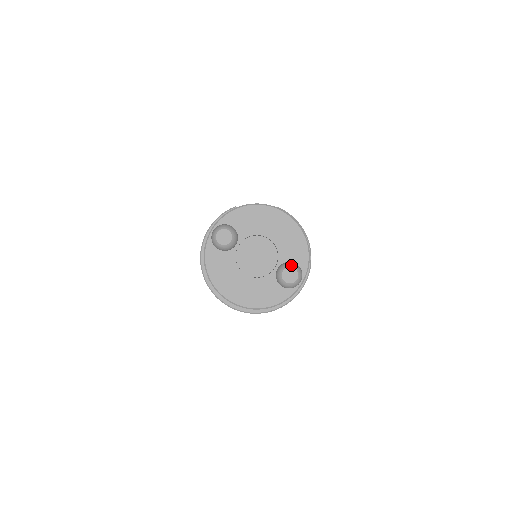
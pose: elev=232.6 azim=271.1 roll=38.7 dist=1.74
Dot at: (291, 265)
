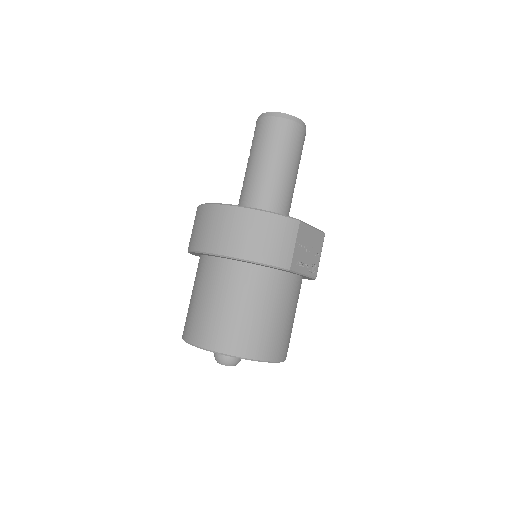
Dot at: occluded
